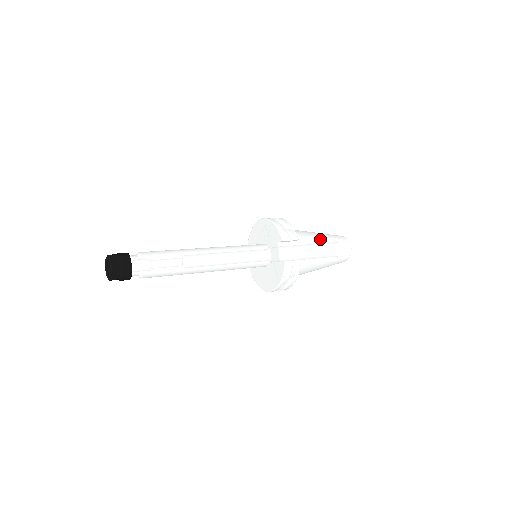
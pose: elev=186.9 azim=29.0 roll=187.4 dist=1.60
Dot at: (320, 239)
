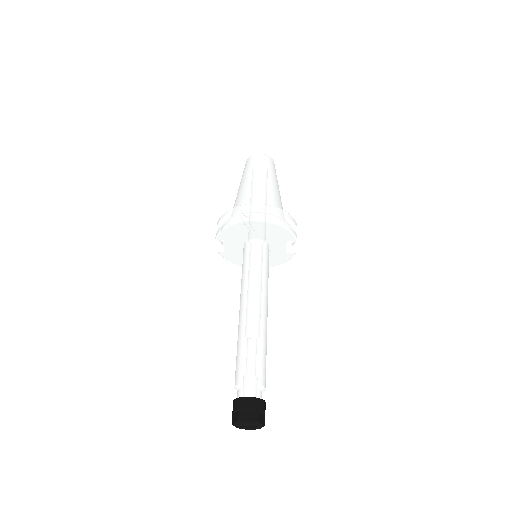
Dot at: (277, 189)
